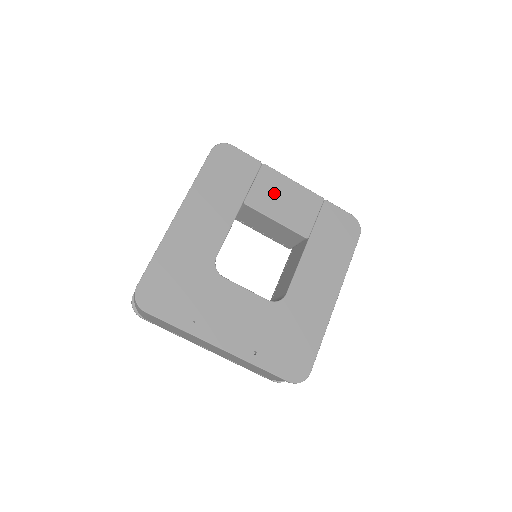
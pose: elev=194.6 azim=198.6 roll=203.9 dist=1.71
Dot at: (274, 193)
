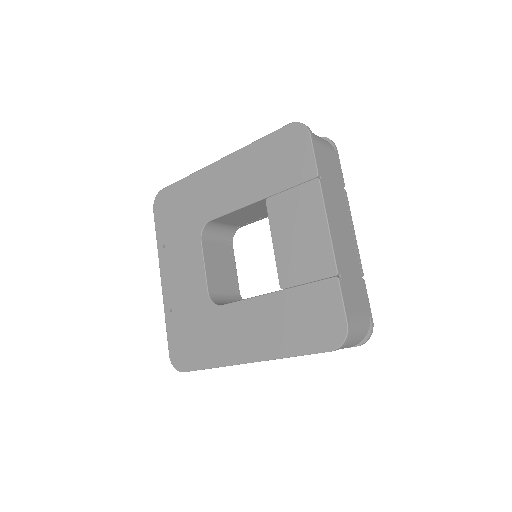
Dot at: (297, 216)
